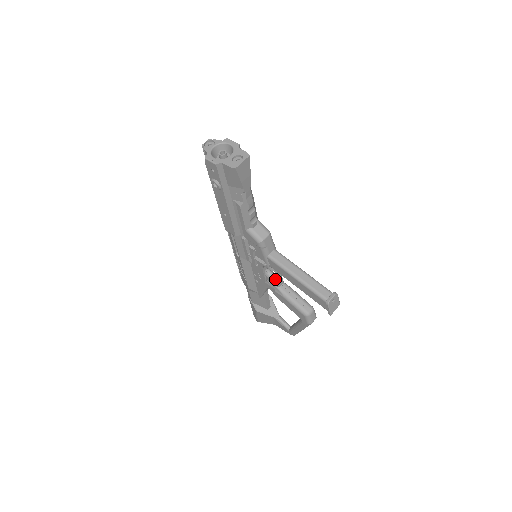
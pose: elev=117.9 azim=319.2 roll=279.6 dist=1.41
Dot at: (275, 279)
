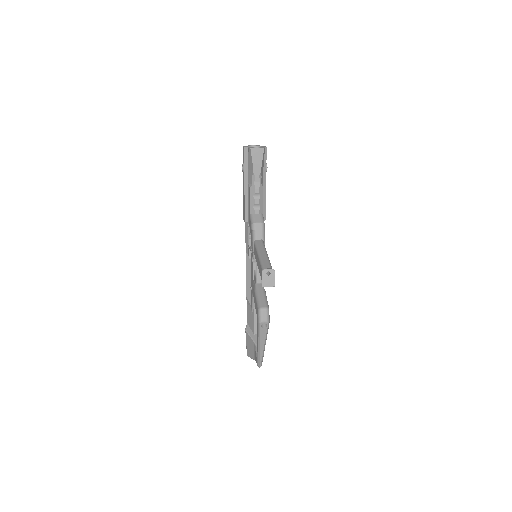
Dot at: occluded
